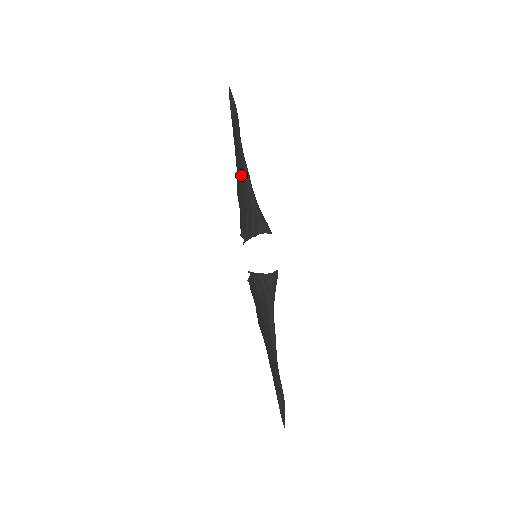
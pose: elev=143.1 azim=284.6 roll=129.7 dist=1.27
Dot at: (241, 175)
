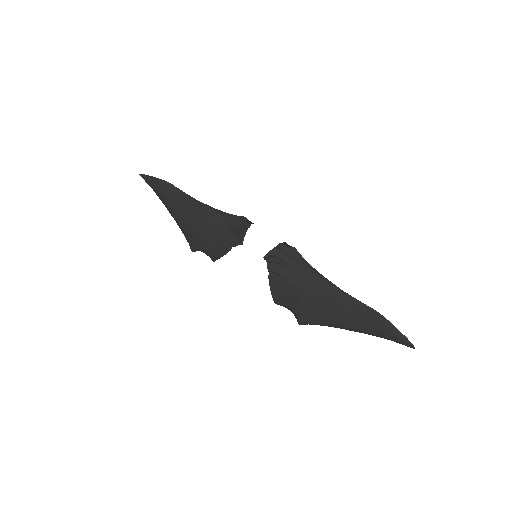
Dot at: (197, 211)
